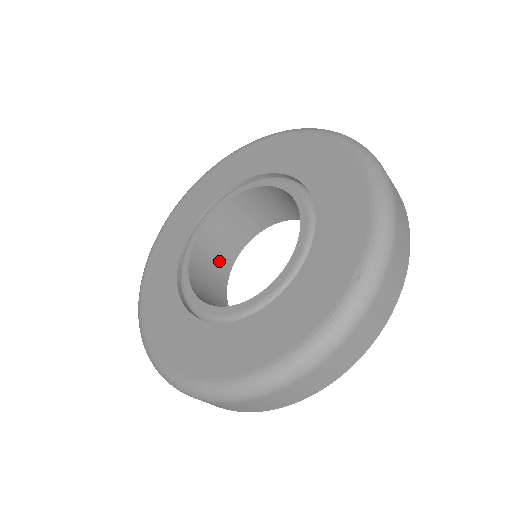
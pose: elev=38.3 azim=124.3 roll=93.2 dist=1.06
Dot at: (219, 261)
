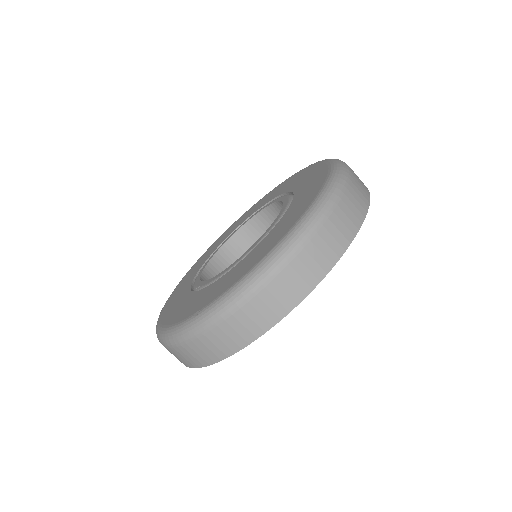
Dot at: occluded
